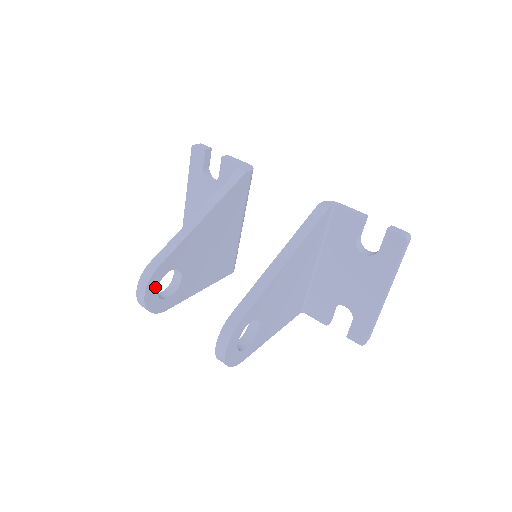
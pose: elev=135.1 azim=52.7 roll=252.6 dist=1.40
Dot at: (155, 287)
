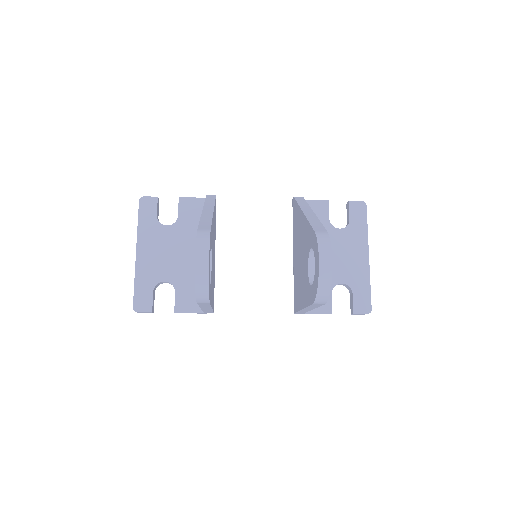
Dot at: occluded
